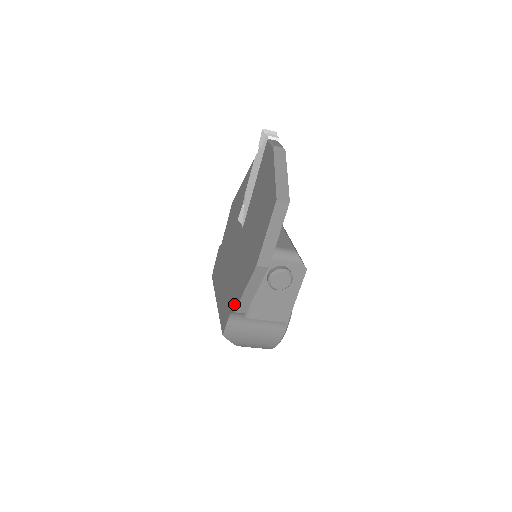
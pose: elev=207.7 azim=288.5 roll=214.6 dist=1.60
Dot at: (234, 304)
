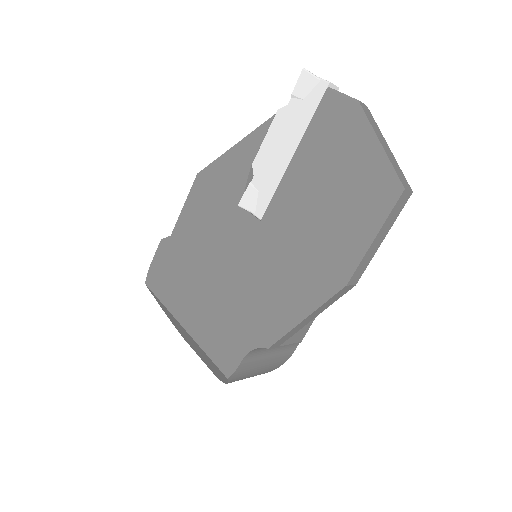
Dot at: (266, 336)
